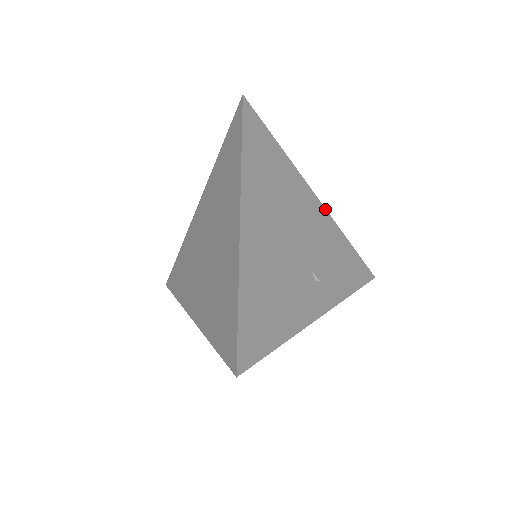
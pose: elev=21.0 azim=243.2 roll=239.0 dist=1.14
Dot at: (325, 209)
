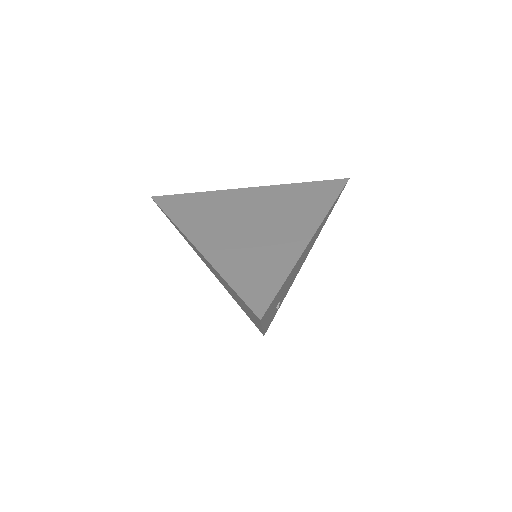
Dot at: occluded
